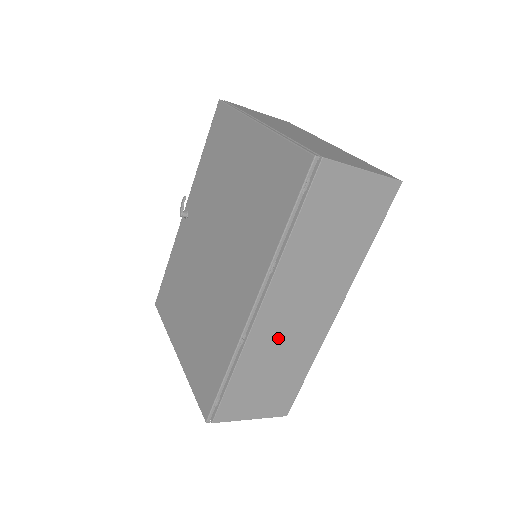
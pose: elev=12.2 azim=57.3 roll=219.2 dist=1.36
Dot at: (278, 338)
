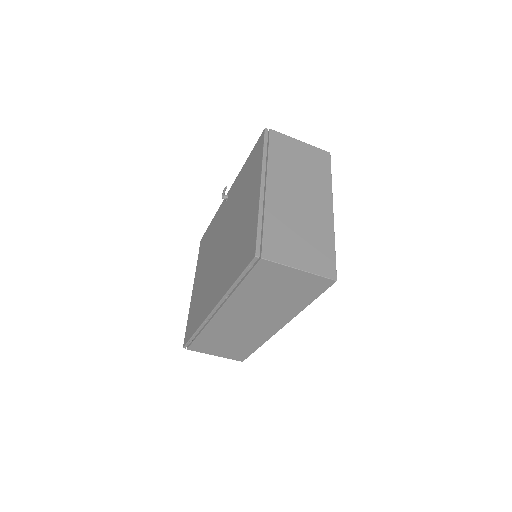
Dot at: (232, 328)
